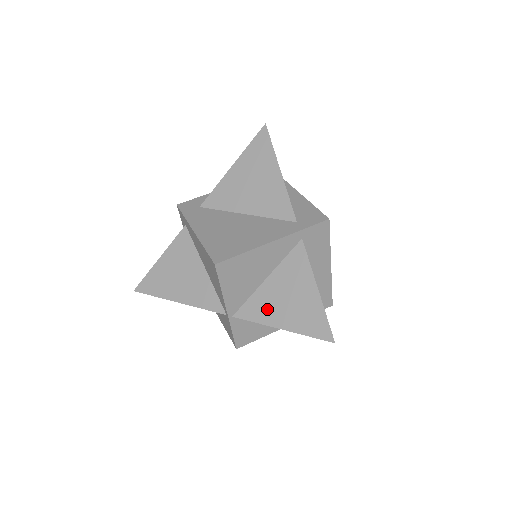
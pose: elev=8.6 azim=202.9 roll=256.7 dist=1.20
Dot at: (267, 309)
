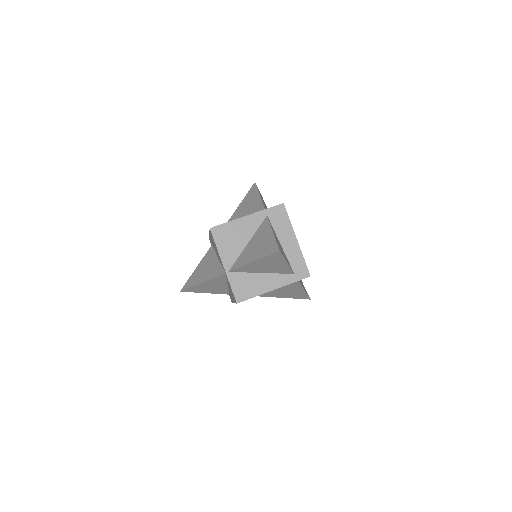
Dot at: (246, 257)
